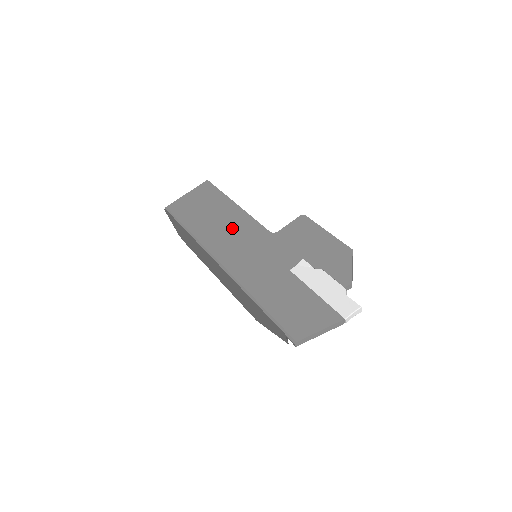
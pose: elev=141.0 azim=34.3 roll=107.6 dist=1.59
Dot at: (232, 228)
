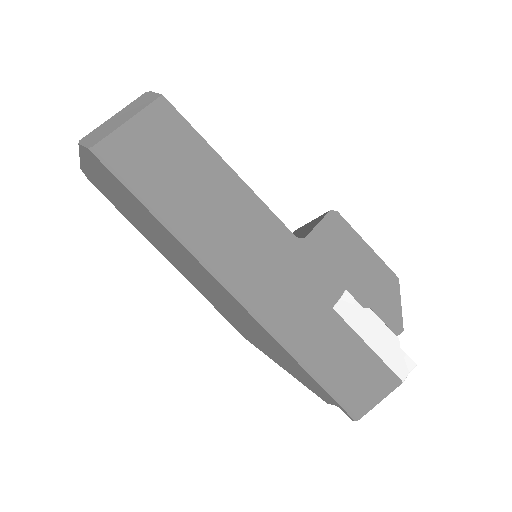
Dot at: (236, 221)
